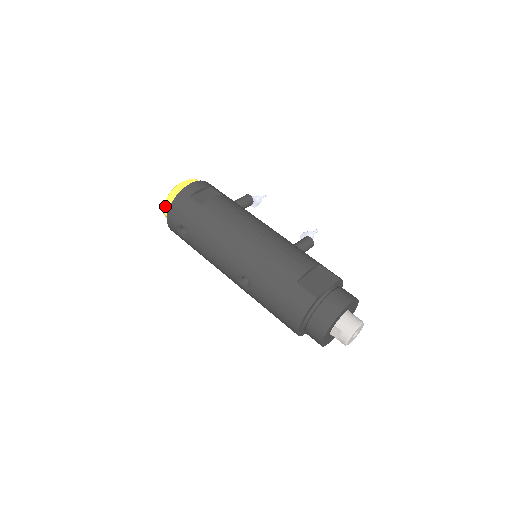
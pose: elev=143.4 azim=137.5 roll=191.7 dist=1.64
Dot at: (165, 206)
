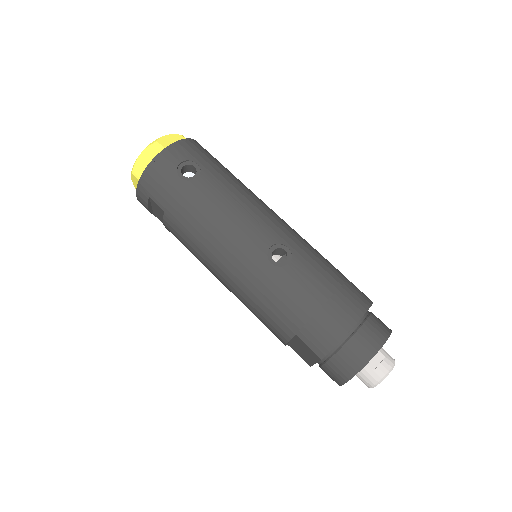
Dot at: (162, 139)
